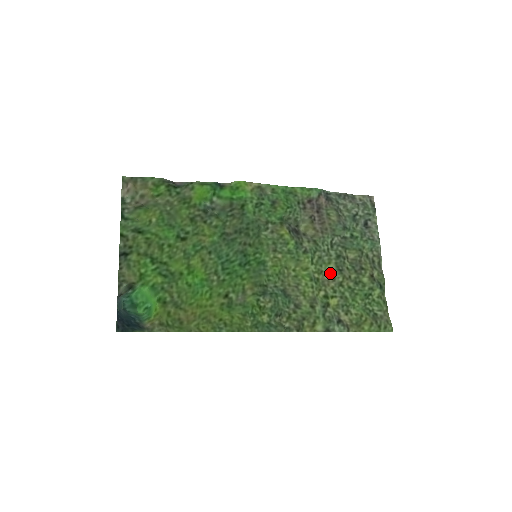
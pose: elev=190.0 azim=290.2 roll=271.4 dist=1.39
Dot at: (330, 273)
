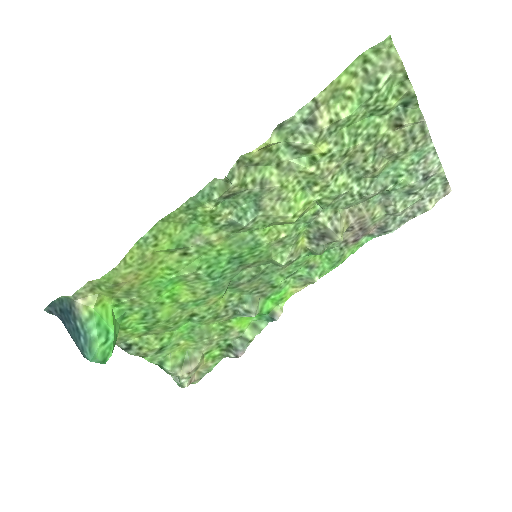
Dot at: (336, 176)
